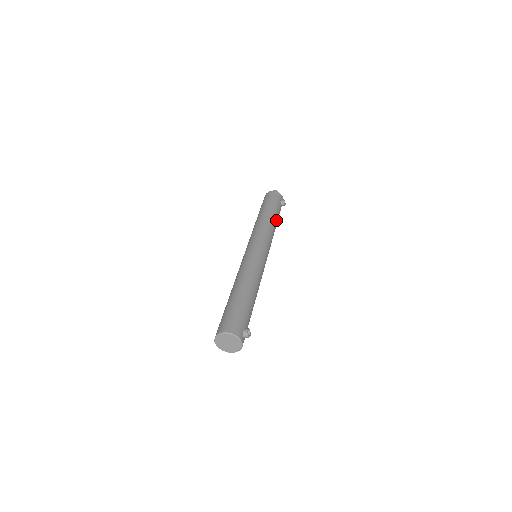
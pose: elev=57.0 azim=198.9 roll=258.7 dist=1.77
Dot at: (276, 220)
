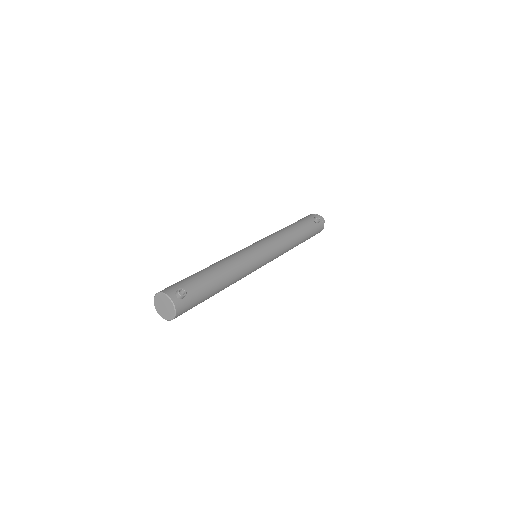
Dot at: (298, 230)
